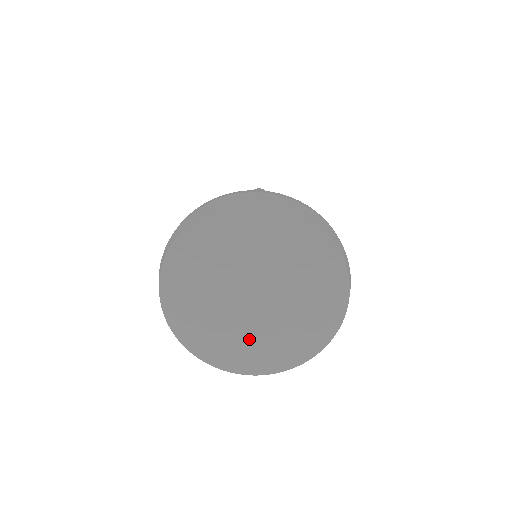
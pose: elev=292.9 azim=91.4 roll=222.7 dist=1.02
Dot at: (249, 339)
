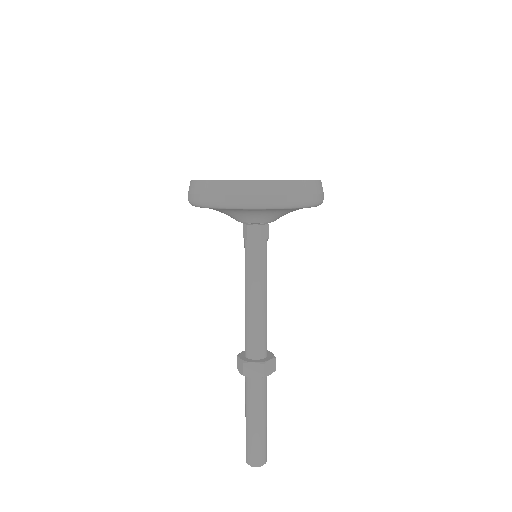
Dot at: occluded
